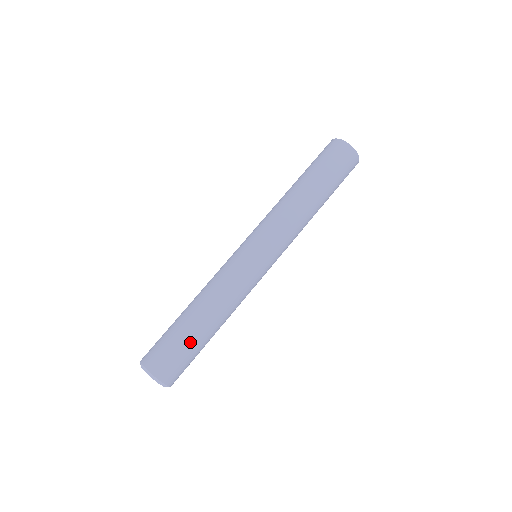
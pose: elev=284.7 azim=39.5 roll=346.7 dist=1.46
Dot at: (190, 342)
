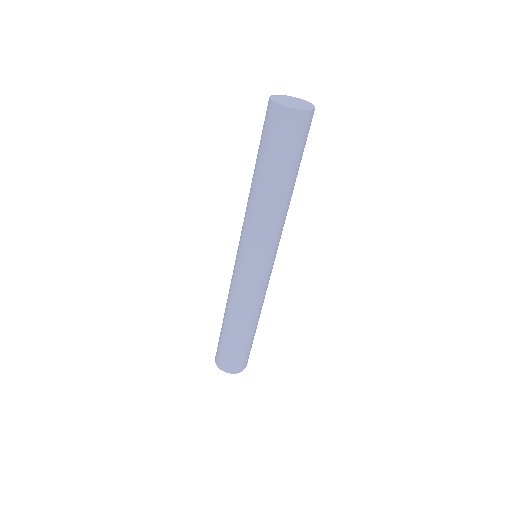
Dot at: (228, 343)
